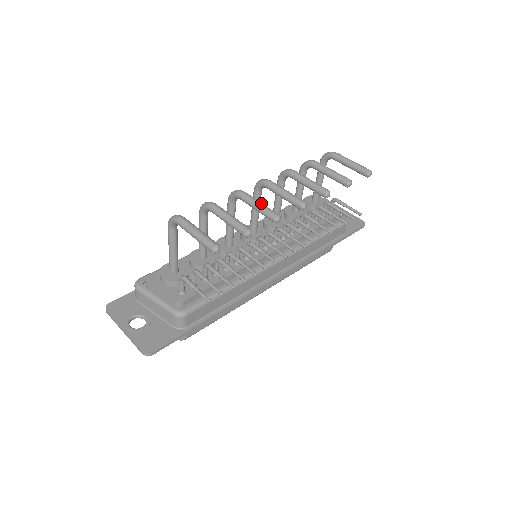
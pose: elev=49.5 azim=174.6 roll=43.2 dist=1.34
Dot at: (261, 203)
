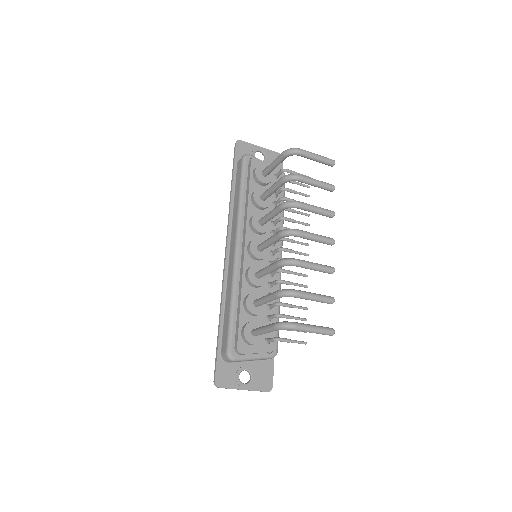
Dot at: (318, 265)
